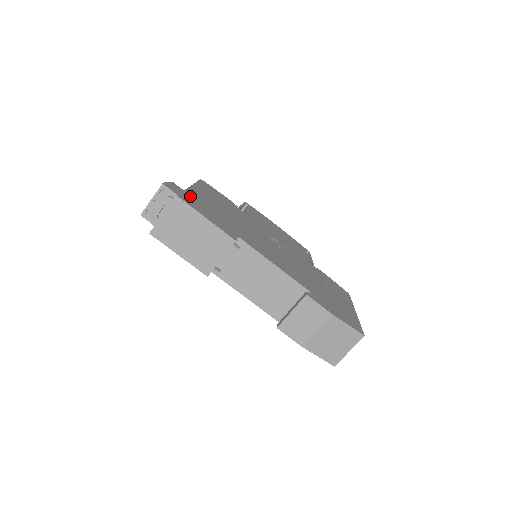
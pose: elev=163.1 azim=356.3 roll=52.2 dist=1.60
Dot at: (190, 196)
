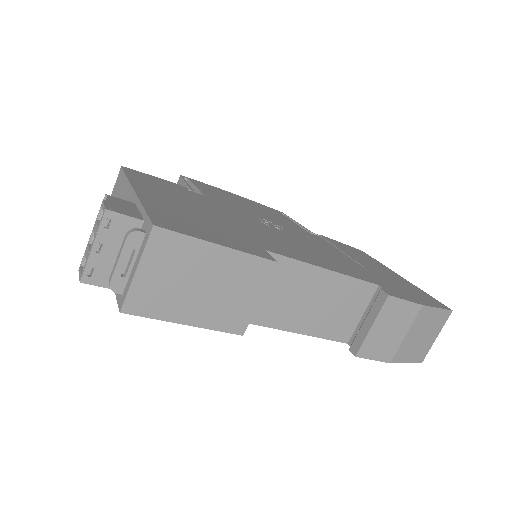
Dot at: (159, 212)
